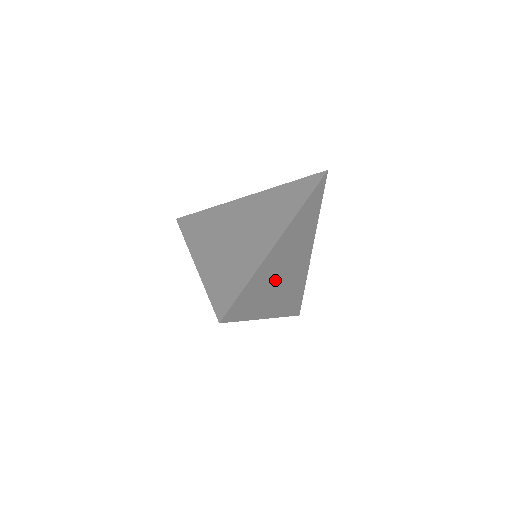
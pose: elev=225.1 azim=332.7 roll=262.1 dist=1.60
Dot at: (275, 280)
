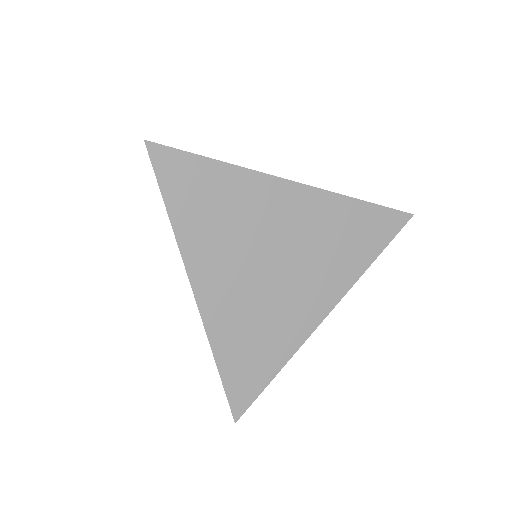
Dot at: occluded
